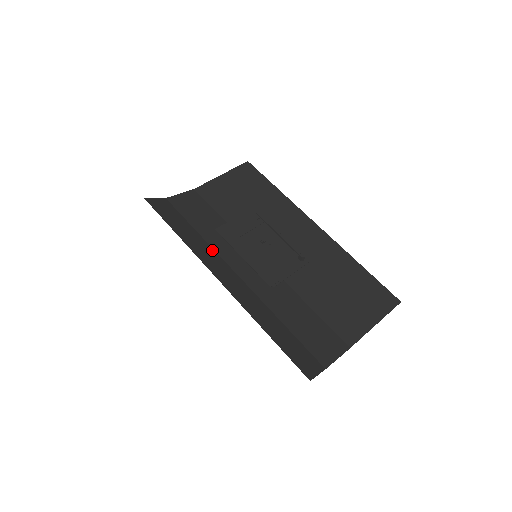
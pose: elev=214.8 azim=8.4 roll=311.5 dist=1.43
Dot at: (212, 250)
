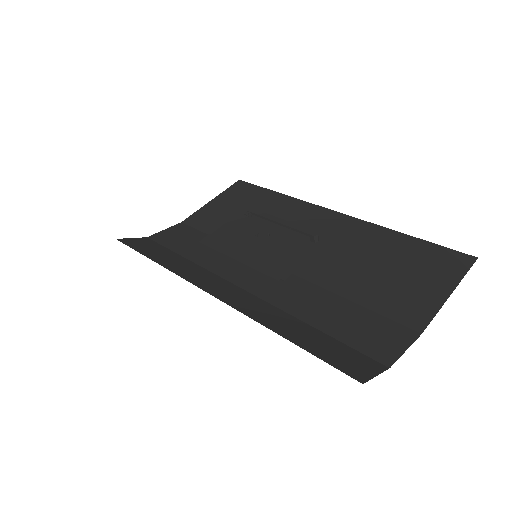
Dot at: (204, 270)
